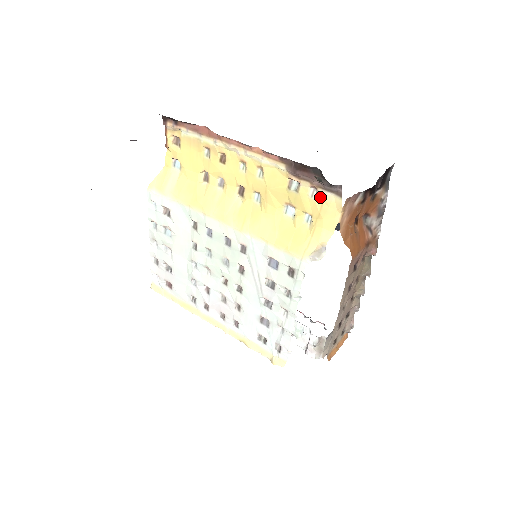
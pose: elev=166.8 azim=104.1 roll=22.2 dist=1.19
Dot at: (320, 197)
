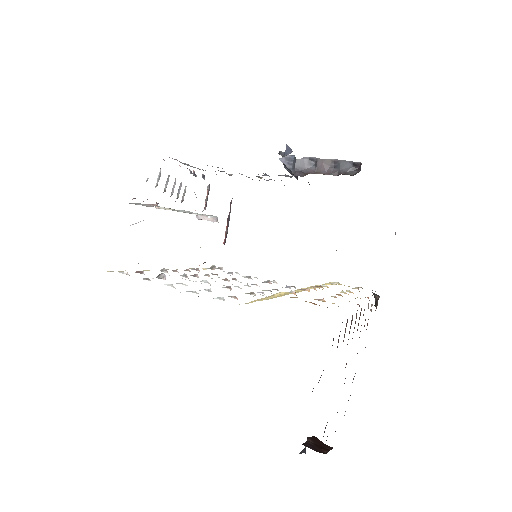
Dot at: occluded
